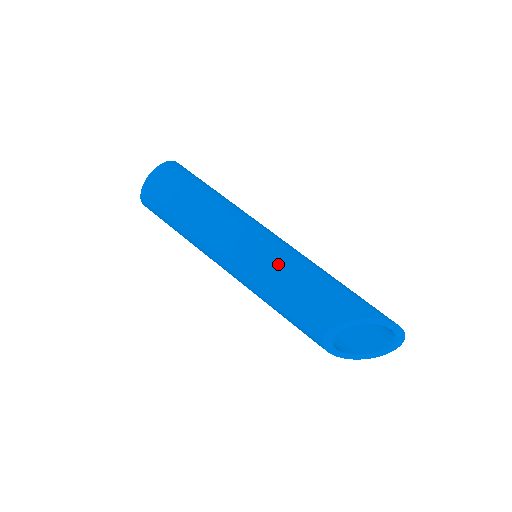
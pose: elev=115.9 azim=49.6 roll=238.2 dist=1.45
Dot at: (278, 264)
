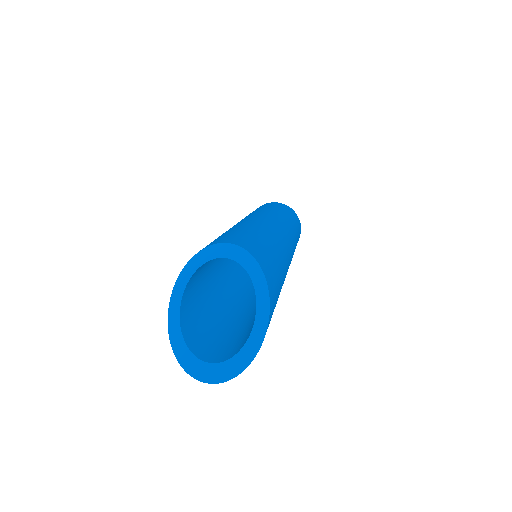
Dot at: (272, 232)
